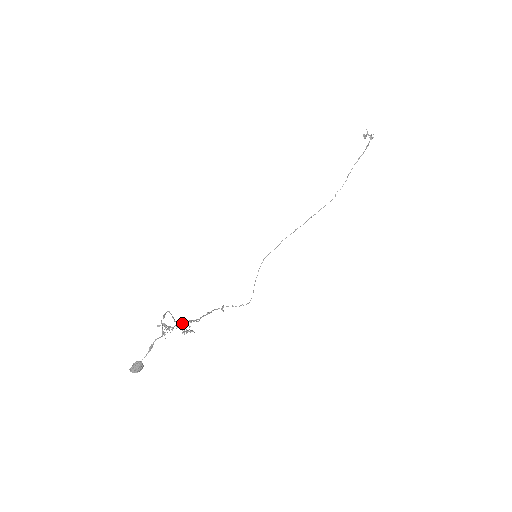
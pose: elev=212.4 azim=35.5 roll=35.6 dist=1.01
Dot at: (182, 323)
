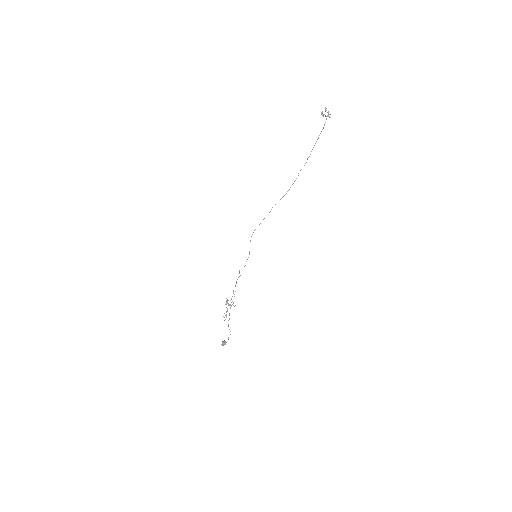
Dot at: (229, 305)
